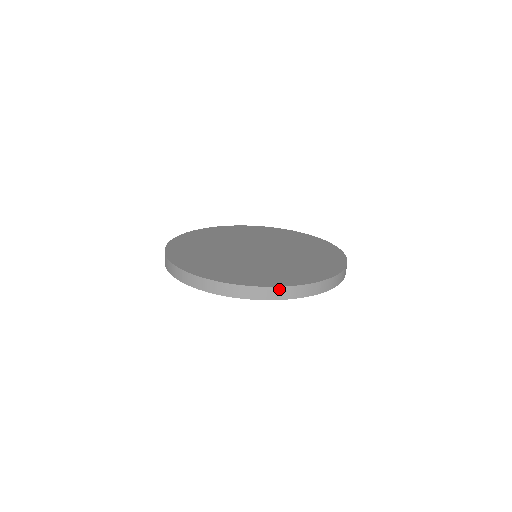
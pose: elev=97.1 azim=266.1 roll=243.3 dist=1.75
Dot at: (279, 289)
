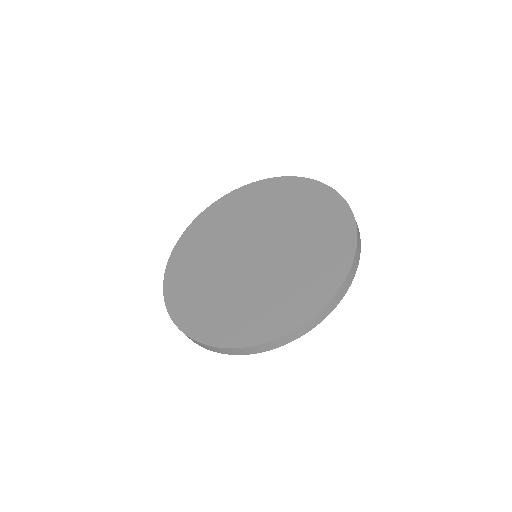
Dot at: (292, 333)
